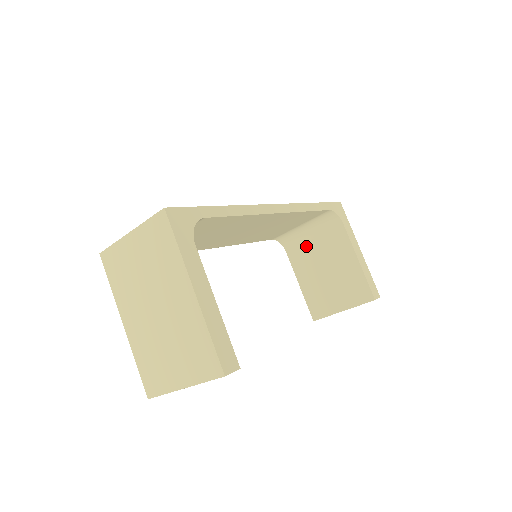
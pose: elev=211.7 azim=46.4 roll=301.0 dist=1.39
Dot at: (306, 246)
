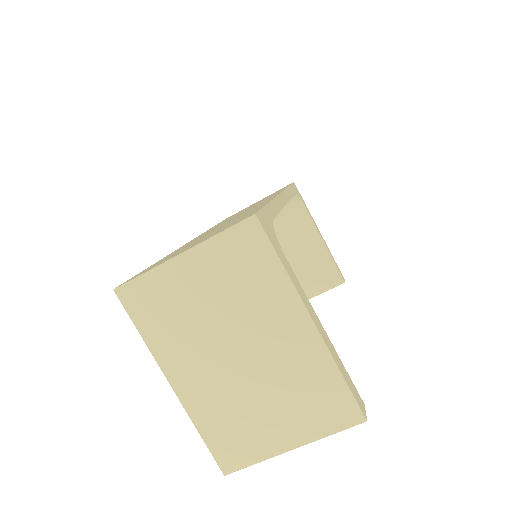
Dot at: occluded
